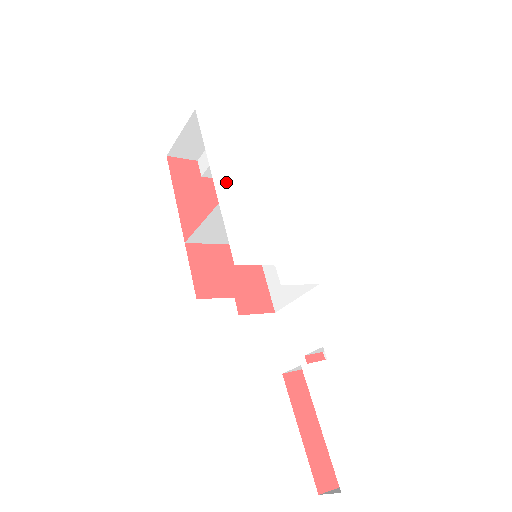
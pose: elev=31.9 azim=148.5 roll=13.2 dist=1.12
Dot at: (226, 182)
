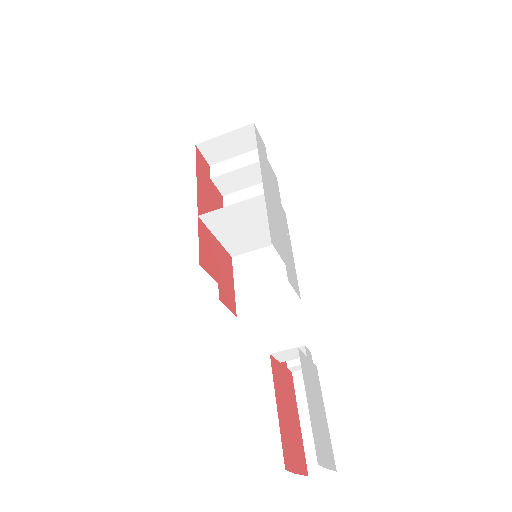
Dot at: (266, 184)
